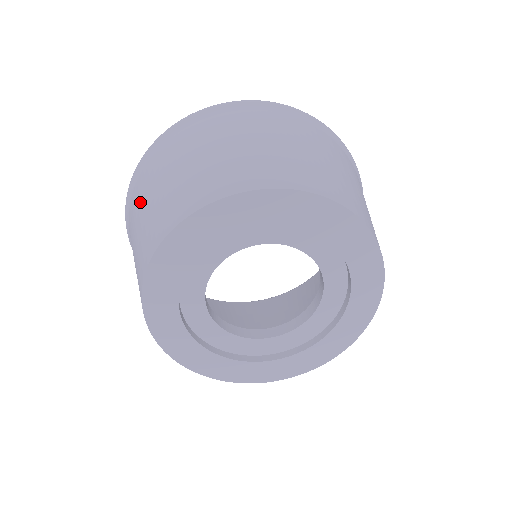
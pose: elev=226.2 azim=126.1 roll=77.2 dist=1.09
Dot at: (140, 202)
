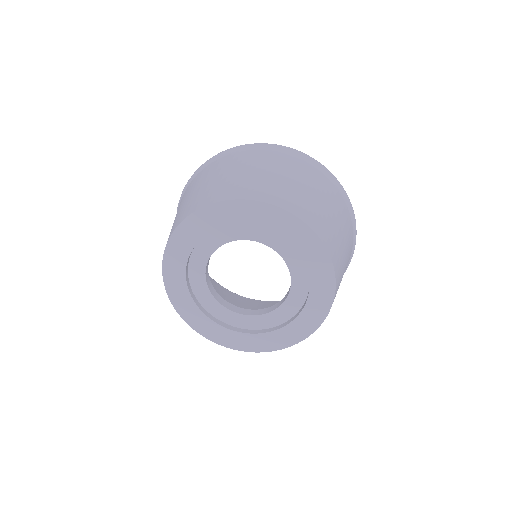
Dot at: occluded
